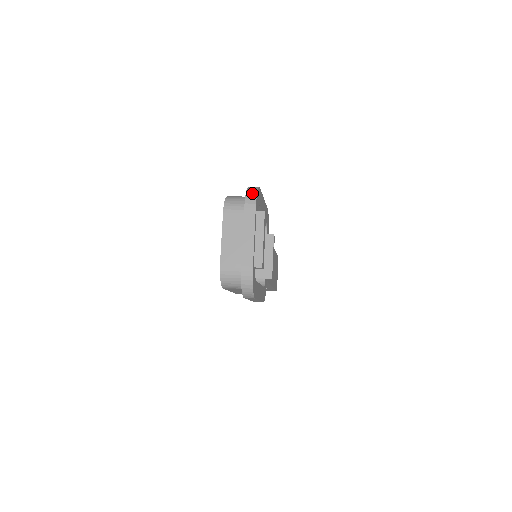
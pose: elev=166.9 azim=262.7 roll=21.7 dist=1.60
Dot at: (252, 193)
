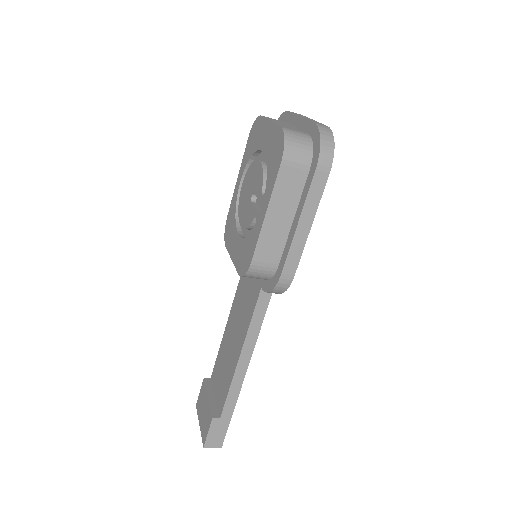
Dot at: occluded
